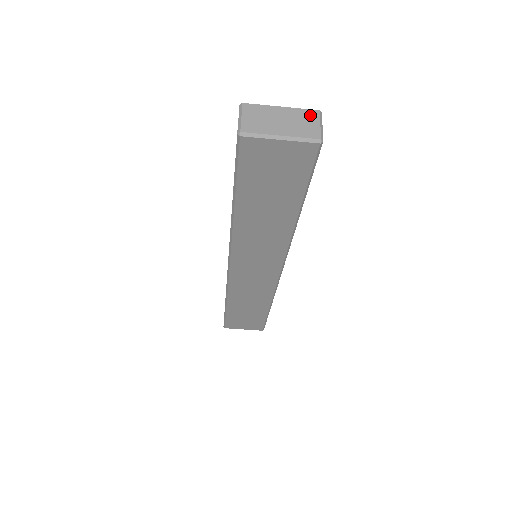
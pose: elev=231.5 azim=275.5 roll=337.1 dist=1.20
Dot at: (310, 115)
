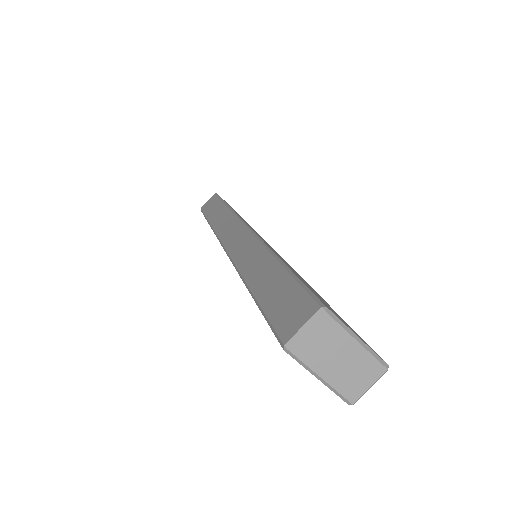
Dot at: (373, 370)
